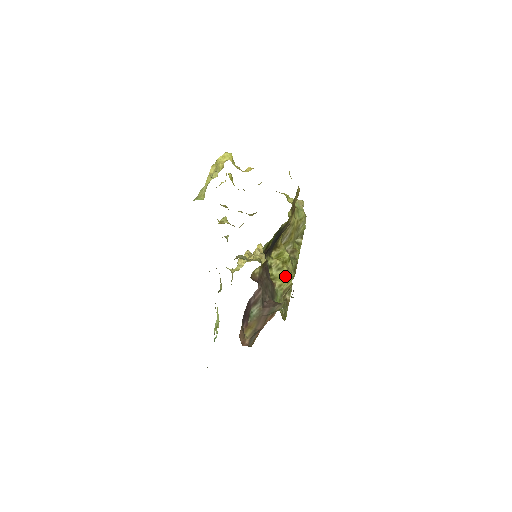
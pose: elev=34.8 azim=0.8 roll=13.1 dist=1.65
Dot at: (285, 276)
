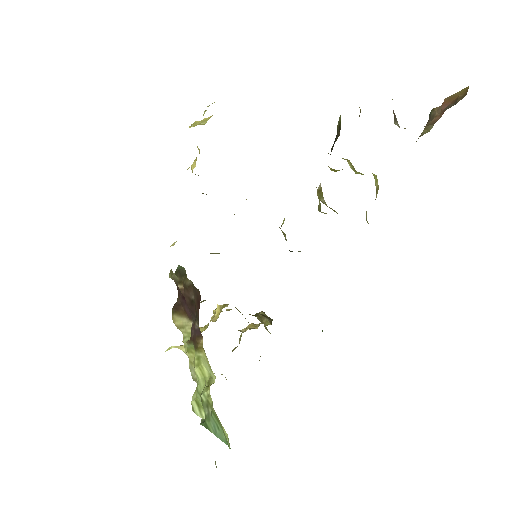
Dot at: occluded
